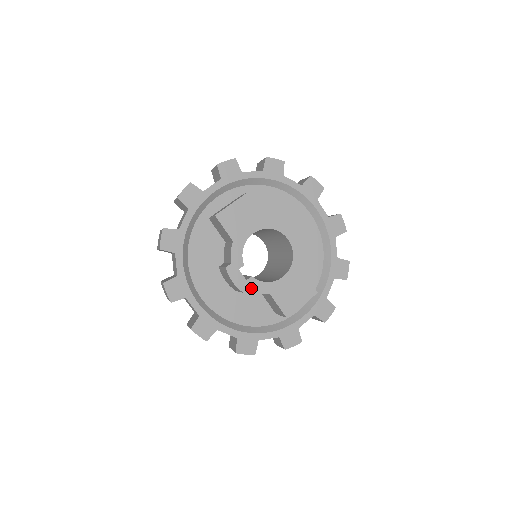
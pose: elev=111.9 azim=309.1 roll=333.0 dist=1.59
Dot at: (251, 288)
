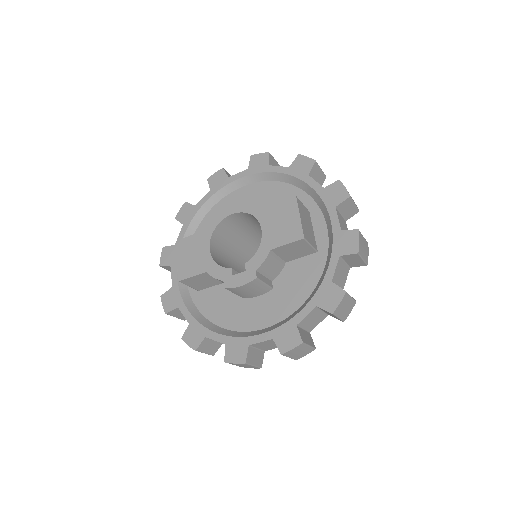
Dot at: (255, 269)
